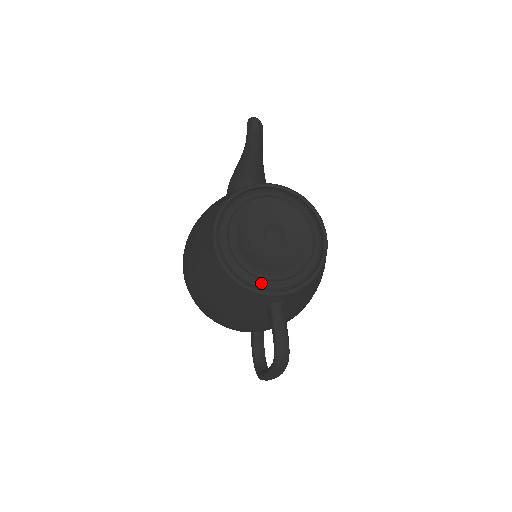
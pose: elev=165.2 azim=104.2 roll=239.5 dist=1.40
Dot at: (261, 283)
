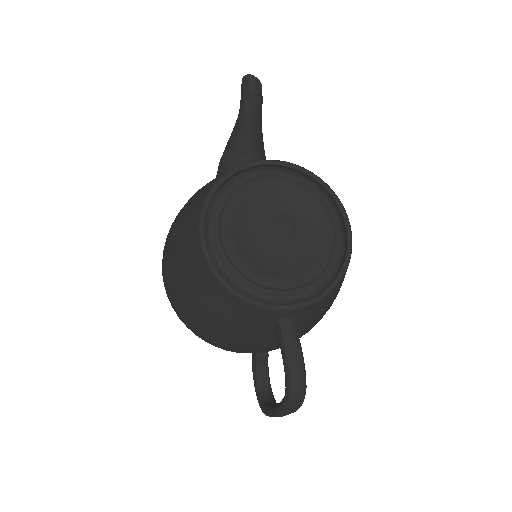
Dot at: (266, 294)
